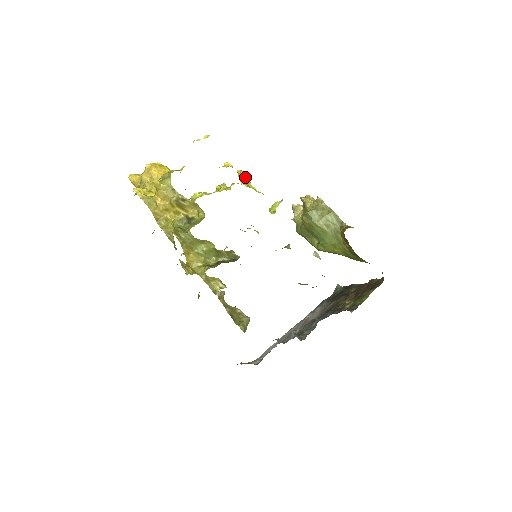
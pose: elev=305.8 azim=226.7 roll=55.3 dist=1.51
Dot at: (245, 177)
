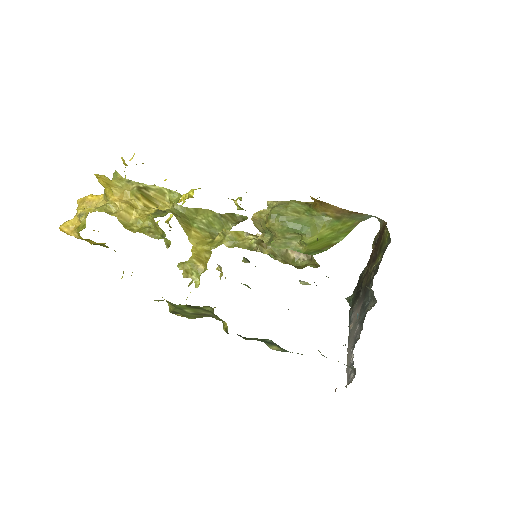
Dot at: (192, 189)
